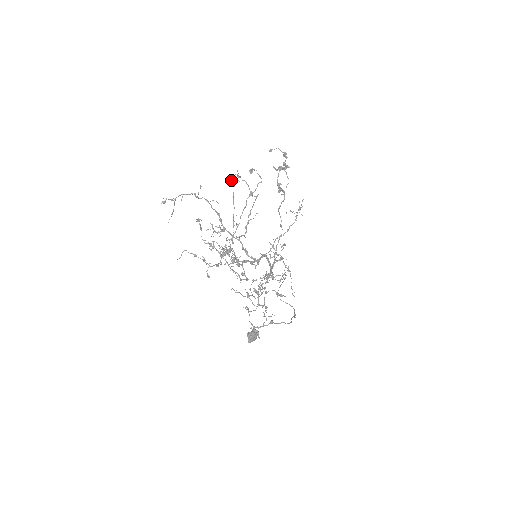
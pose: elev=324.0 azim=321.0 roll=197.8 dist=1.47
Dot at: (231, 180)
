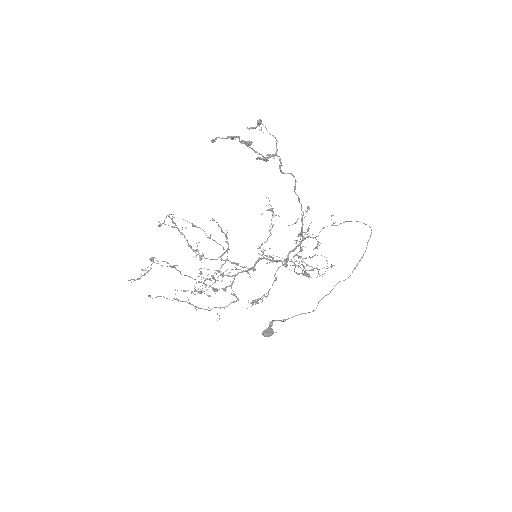
Dot at: (145, 268)
